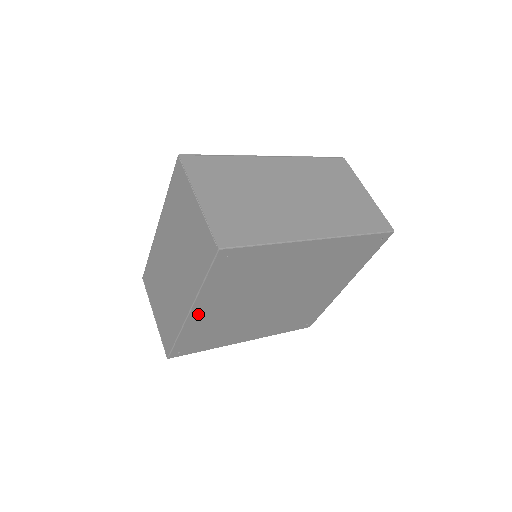
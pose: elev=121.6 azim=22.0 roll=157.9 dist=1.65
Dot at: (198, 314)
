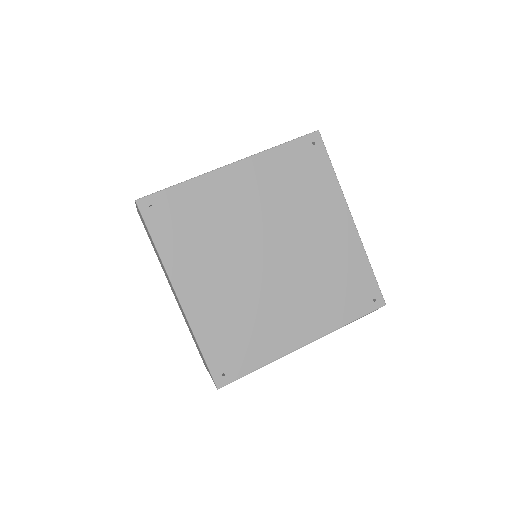
Dot at: (190, 297)
